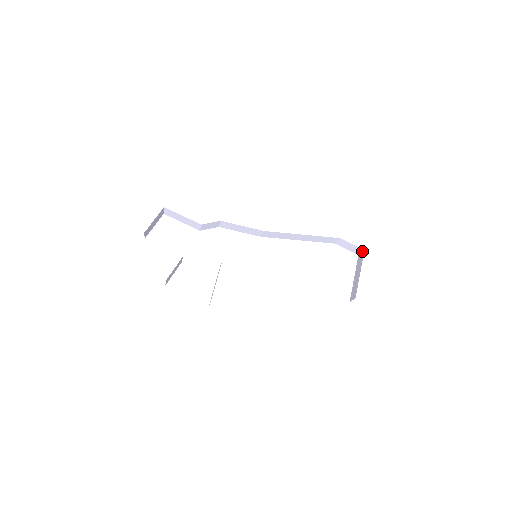
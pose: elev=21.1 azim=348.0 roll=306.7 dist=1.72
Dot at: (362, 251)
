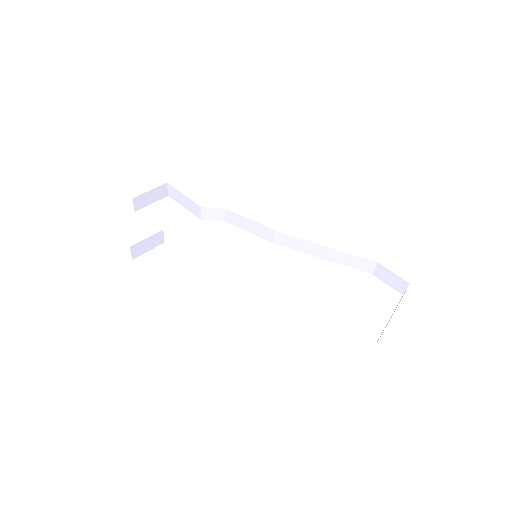
Dot at: (407, 286)
